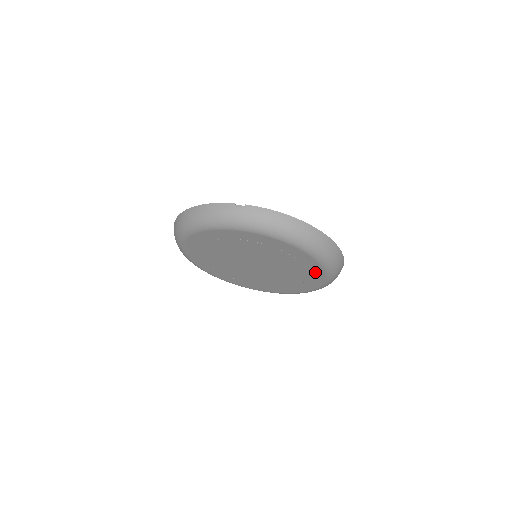
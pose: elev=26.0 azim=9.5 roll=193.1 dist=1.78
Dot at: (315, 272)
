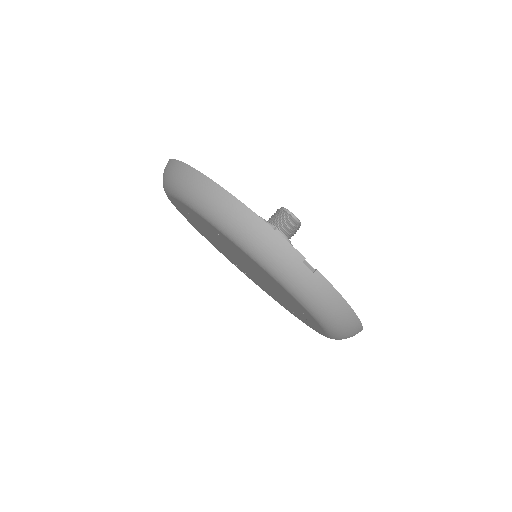
Dot at: occluded
